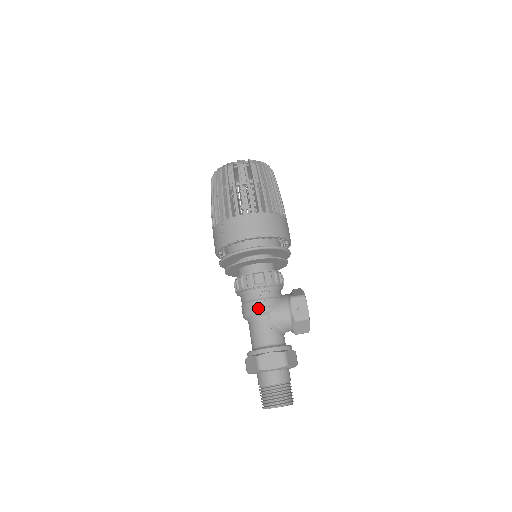
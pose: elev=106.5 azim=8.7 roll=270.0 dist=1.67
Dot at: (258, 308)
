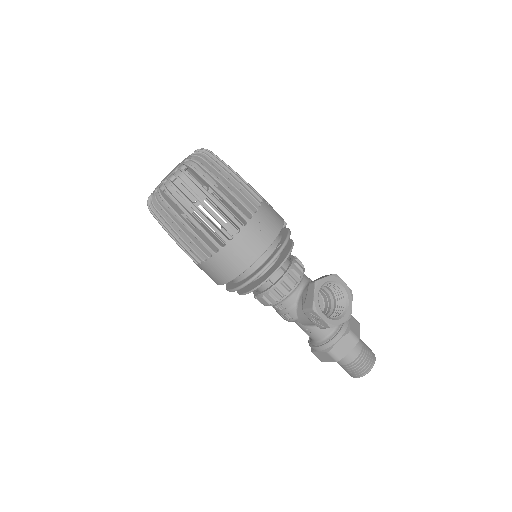
Dot at: (284, 319)
